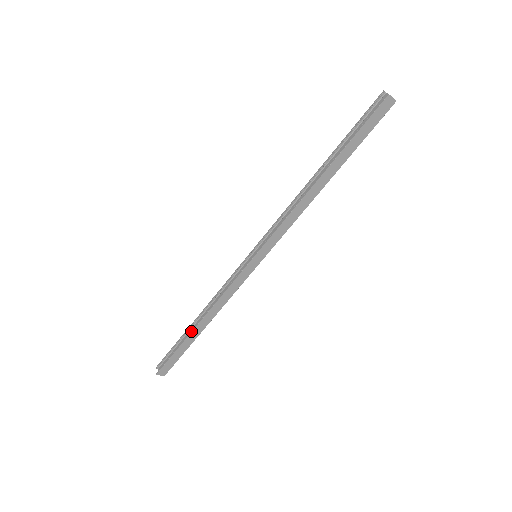
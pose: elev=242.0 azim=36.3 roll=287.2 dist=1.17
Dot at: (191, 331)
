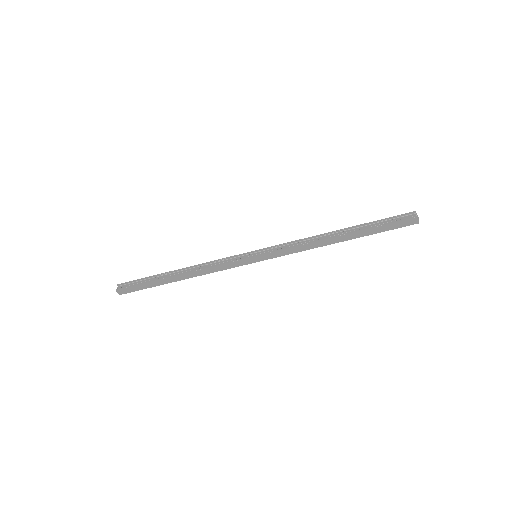
Dot at: (168, 276)
